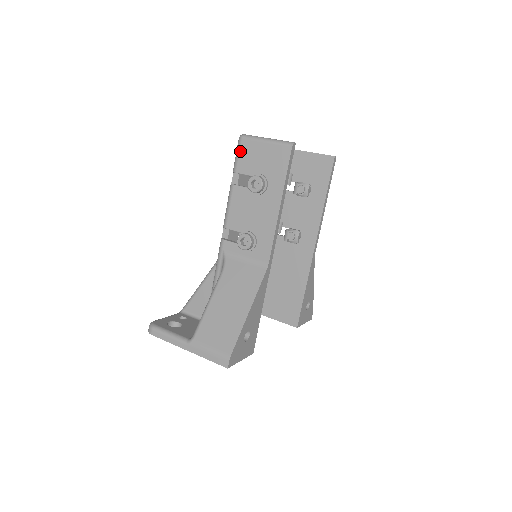
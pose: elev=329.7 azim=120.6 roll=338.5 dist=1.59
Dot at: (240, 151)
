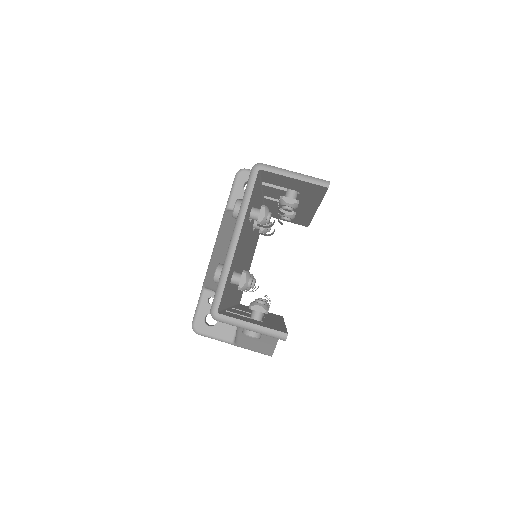
Dot at: occluded
